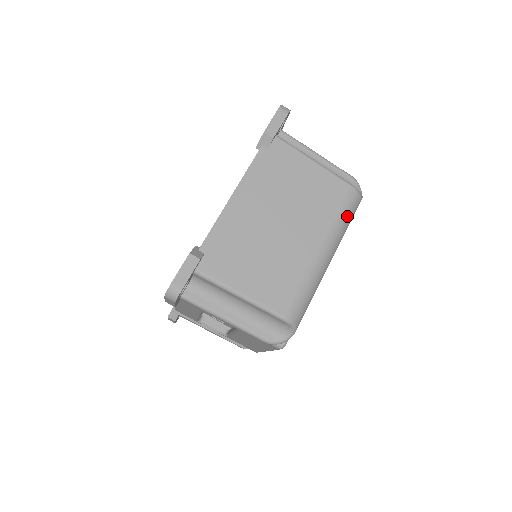
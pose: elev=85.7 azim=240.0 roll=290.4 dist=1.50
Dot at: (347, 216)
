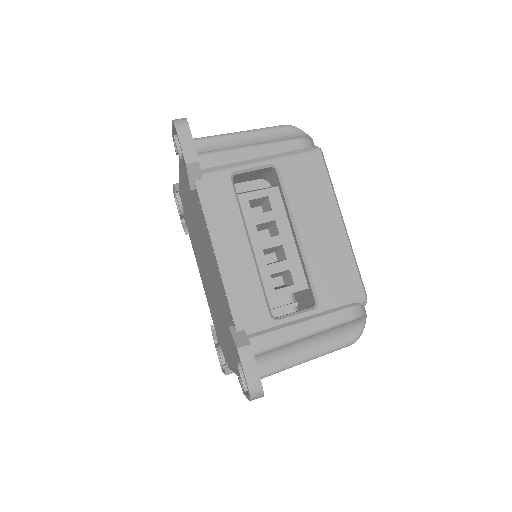
Dot at: occluded
